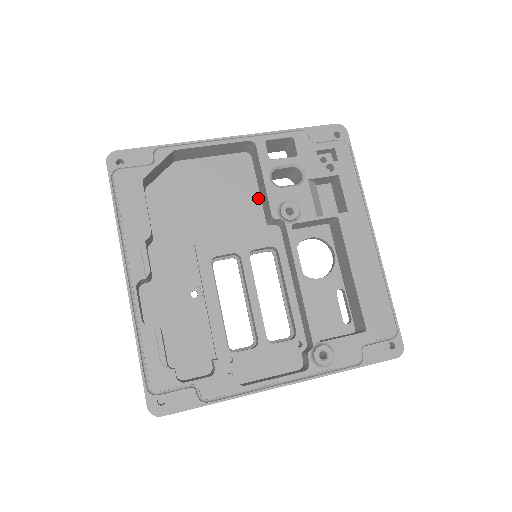
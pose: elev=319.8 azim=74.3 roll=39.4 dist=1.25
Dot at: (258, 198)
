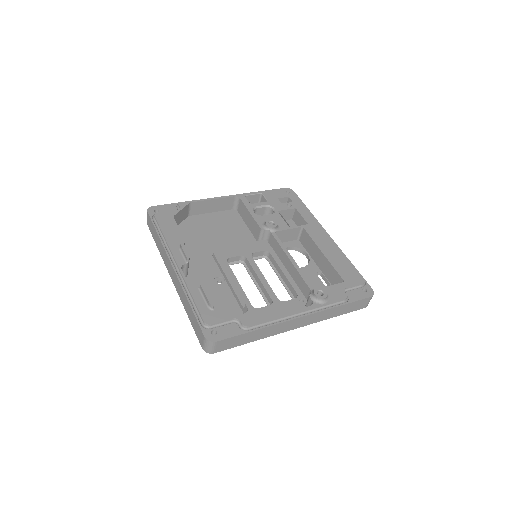
Dot at: (248, 230)
